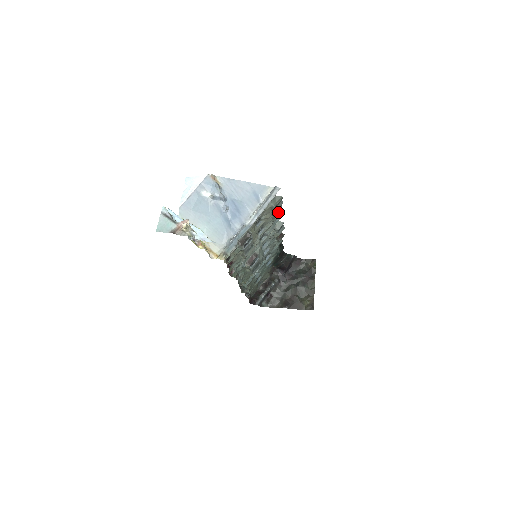
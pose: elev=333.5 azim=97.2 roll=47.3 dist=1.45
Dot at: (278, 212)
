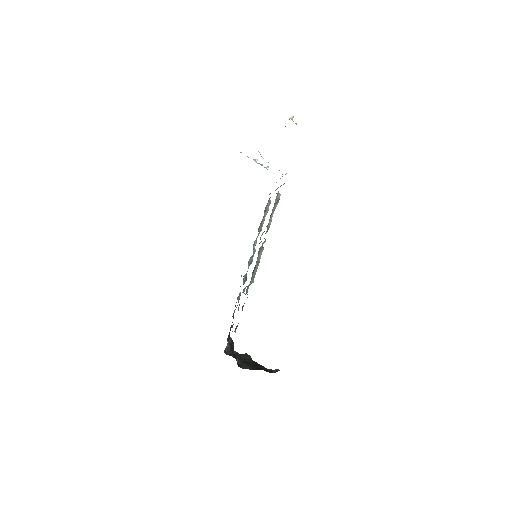
Dot at: (263, 222)
